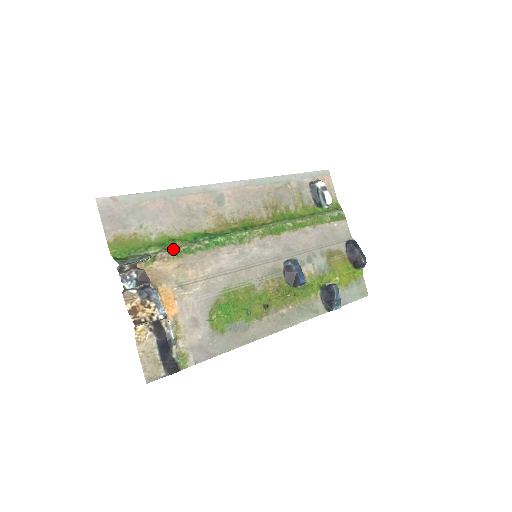
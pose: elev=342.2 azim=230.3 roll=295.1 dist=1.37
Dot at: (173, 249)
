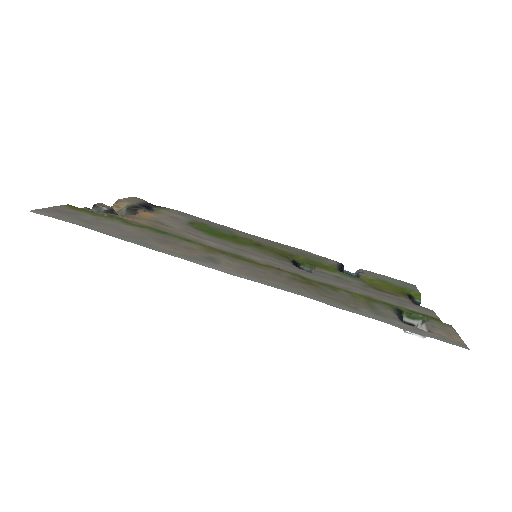
Dot at: occluded
